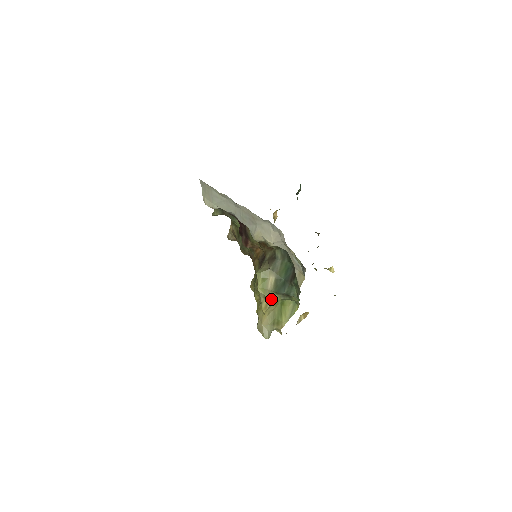
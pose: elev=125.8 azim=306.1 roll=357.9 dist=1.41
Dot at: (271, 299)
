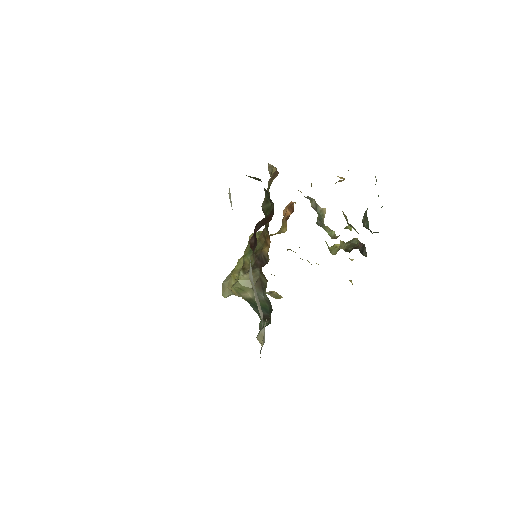
Dot at: (241, 296)
